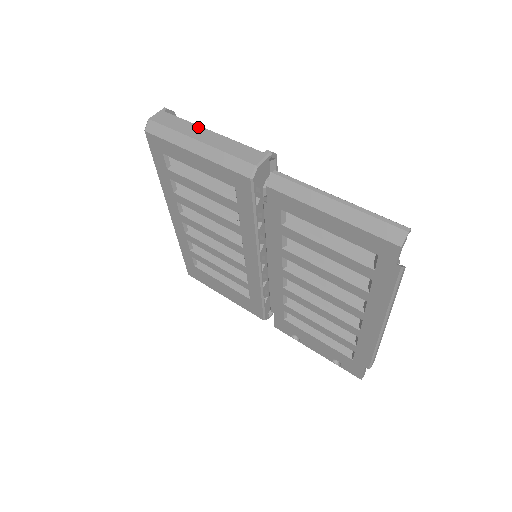
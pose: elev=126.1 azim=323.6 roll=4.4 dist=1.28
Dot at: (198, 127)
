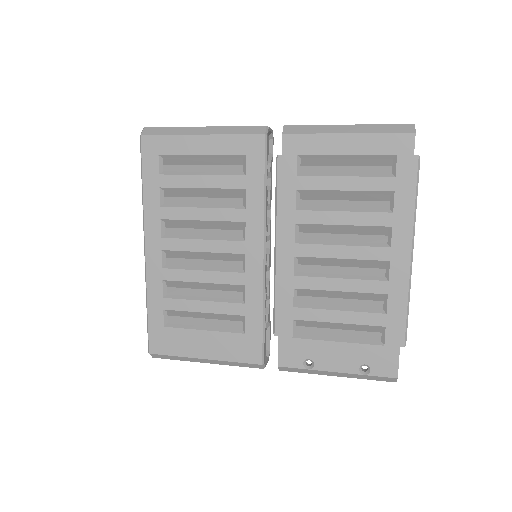
Dot at: occluded
